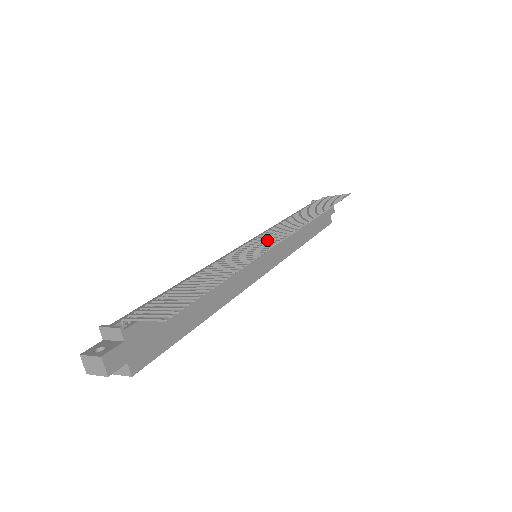
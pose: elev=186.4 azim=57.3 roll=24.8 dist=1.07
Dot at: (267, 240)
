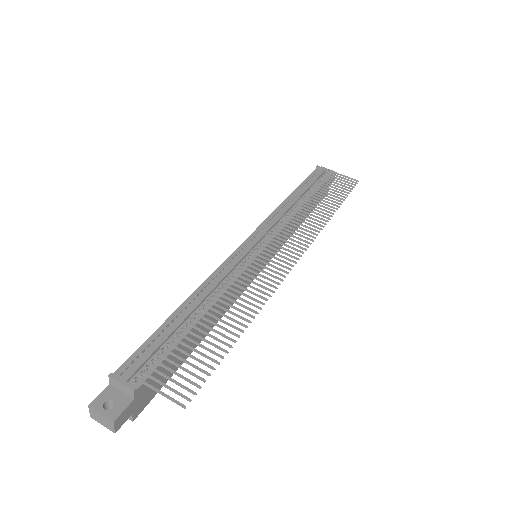
Dot at: (276, 258)
